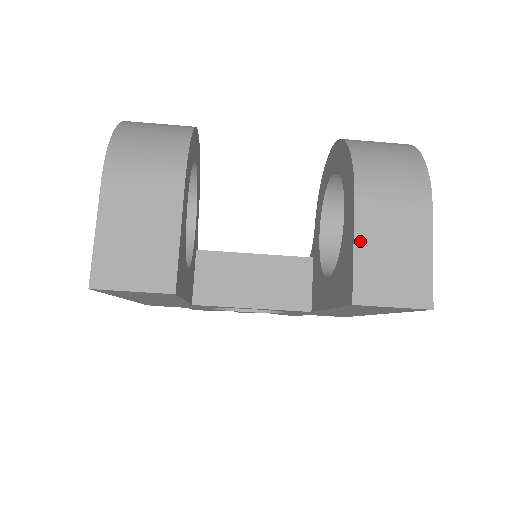
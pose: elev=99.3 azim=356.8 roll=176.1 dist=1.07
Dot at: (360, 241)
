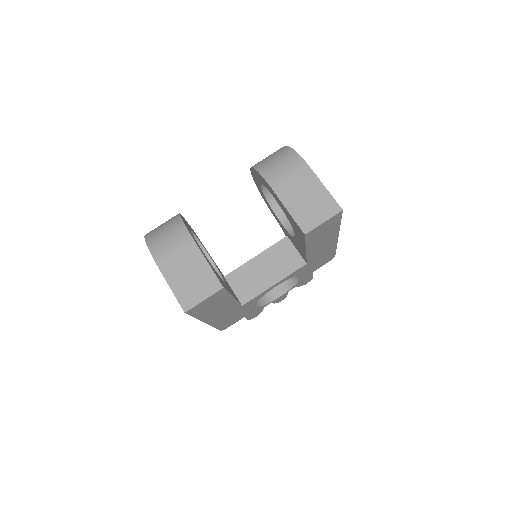
Dot at: (288, 205)
